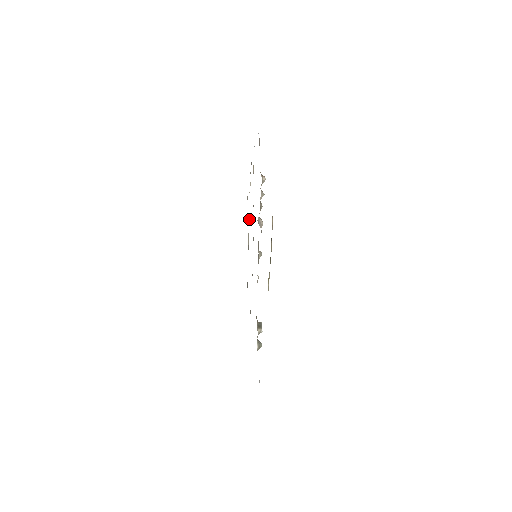
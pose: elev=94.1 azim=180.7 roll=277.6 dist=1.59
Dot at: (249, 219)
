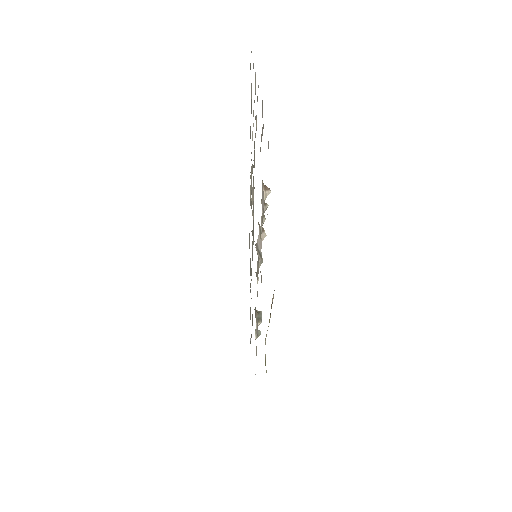
Dot at: (251, 167)
